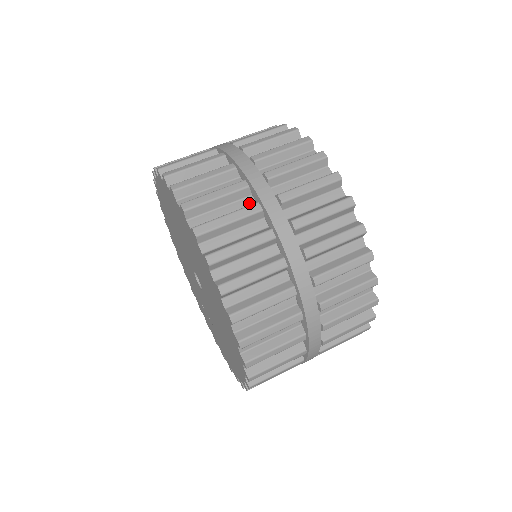
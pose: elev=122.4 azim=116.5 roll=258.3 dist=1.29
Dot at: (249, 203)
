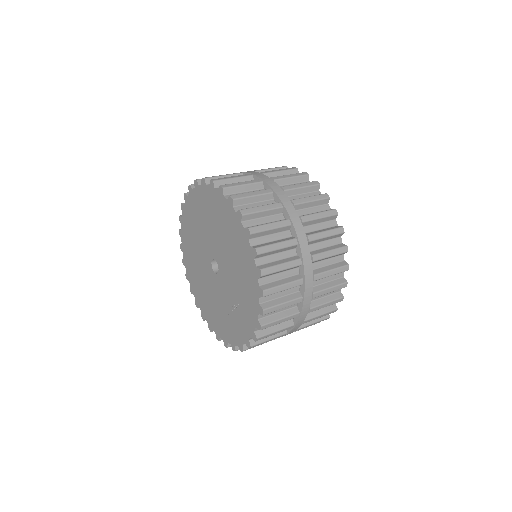
Dot at: occluded
